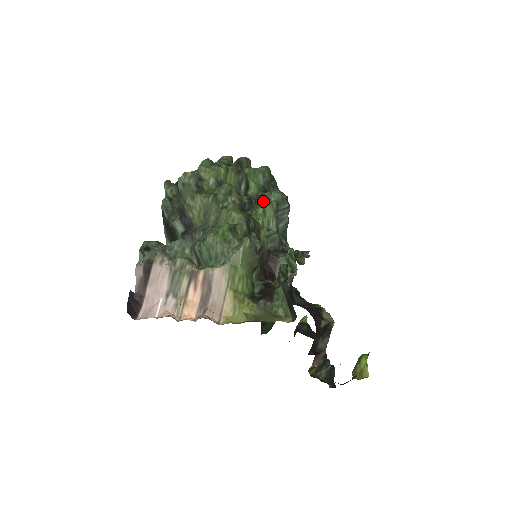
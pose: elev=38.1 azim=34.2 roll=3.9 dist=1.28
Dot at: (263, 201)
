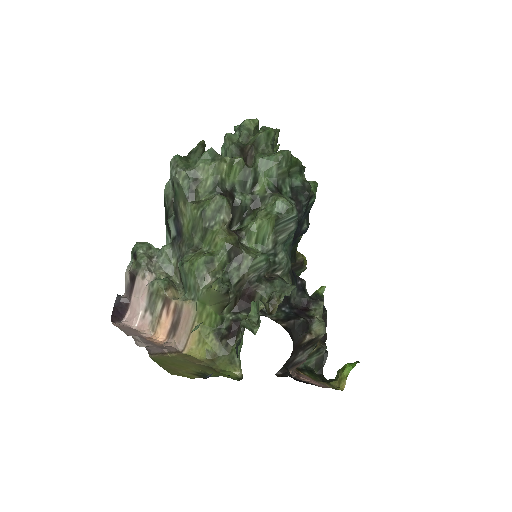
Dot at: (265, 209)
